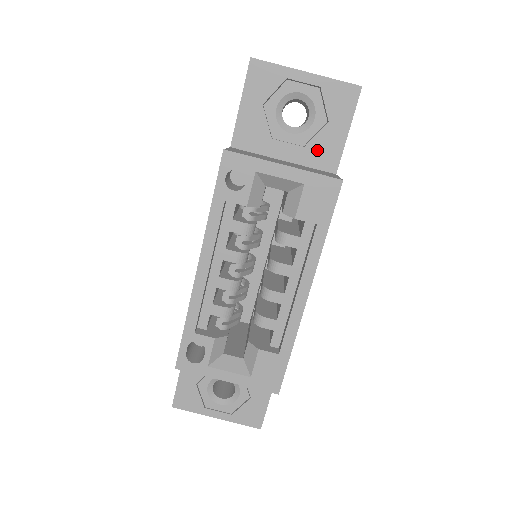
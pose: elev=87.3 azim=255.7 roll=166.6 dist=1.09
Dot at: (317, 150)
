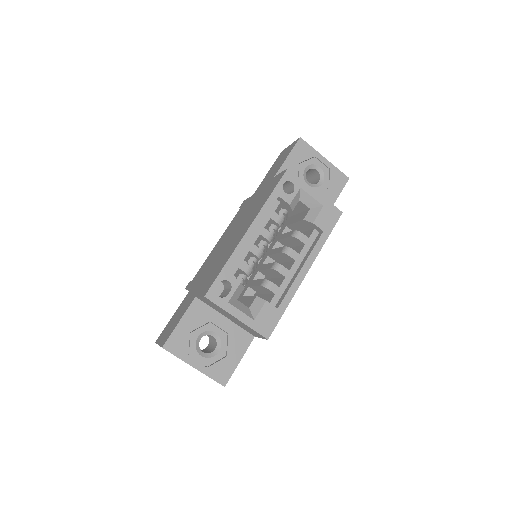
Dot at: occluded
